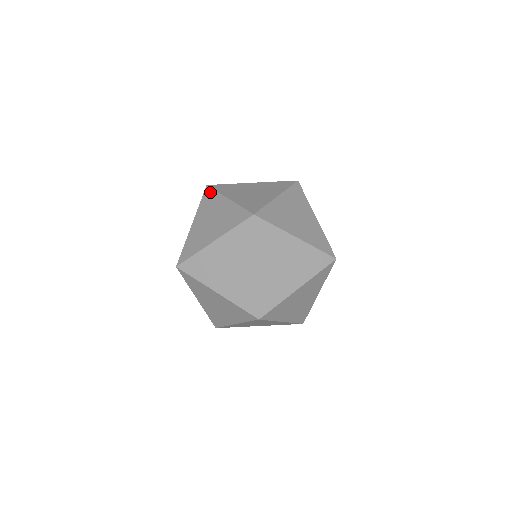
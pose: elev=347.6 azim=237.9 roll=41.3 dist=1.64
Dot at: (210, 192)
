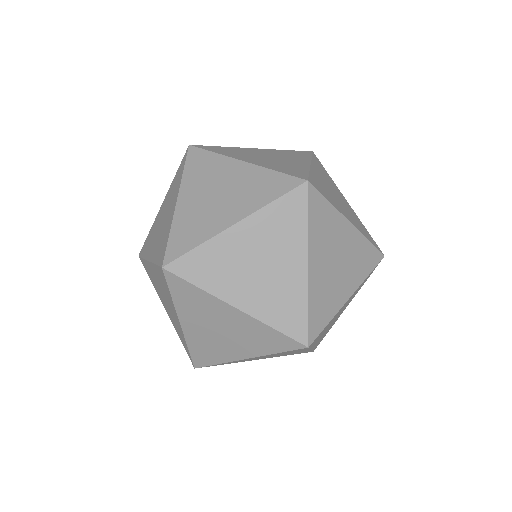
Dot at: occluded
